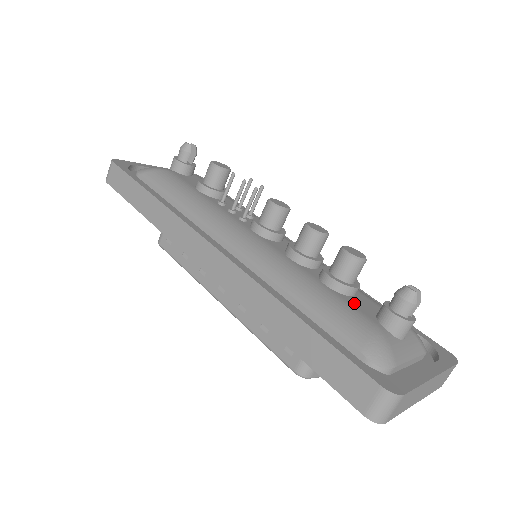
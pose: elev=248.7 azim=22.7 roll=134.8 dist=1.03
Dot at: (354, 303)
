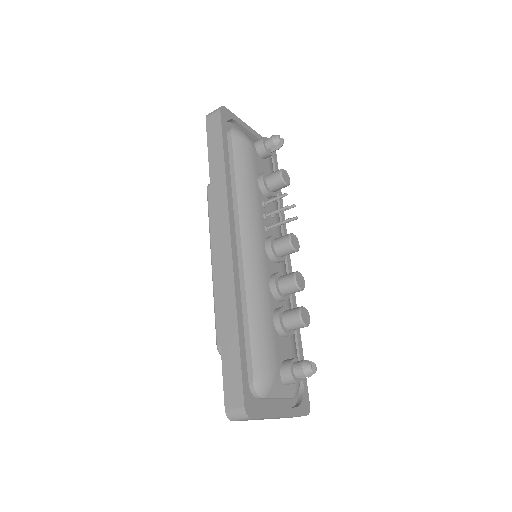
Dot at: (279, 343)
